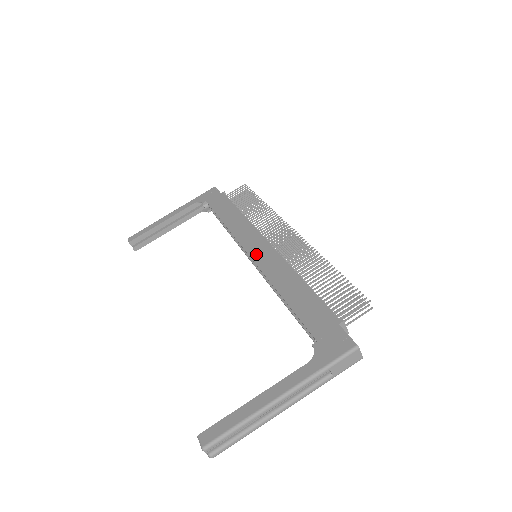
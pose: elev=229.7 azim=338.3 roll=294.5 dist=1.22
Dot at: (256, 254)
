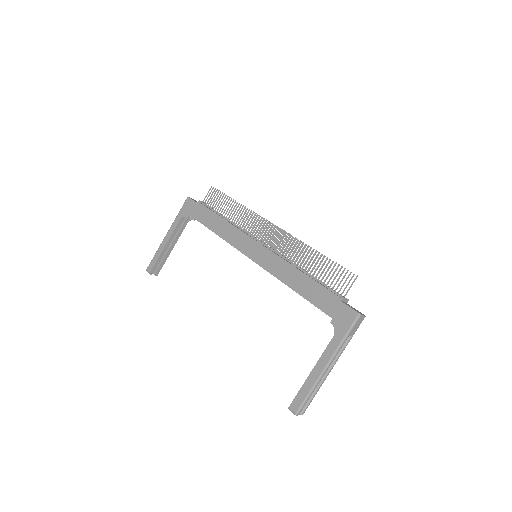
Dot at: (256, 258)
